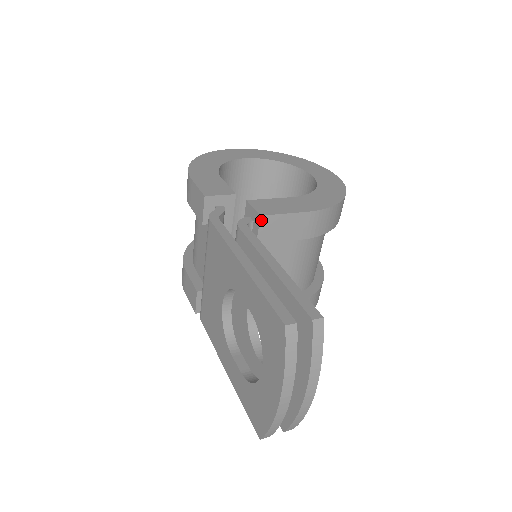
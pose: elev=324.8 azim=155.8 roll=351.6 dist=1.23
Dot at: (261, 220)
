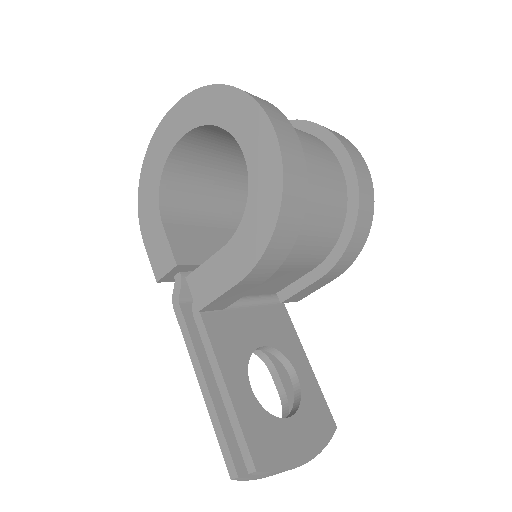
Dot at: (203, 311)
